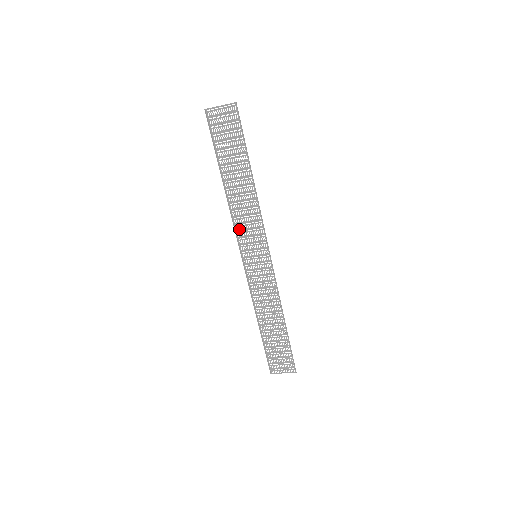
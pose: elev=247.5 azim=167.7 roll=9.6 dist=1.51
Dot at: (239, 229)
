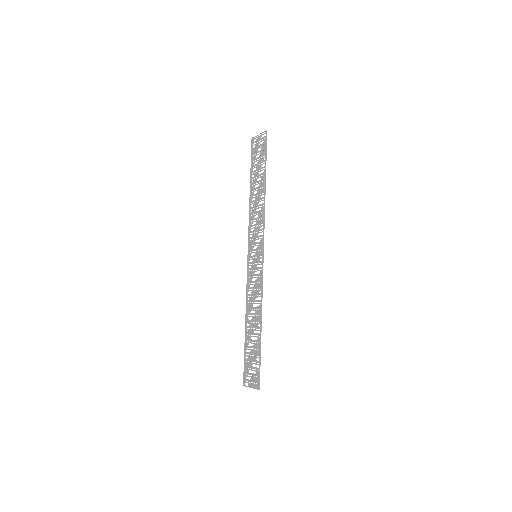
Dot at: (252, 231)
